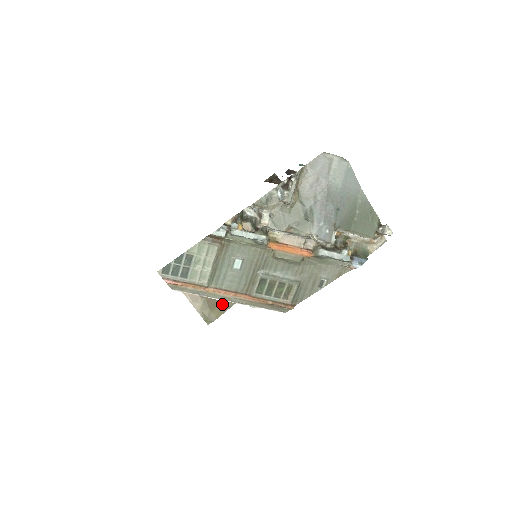
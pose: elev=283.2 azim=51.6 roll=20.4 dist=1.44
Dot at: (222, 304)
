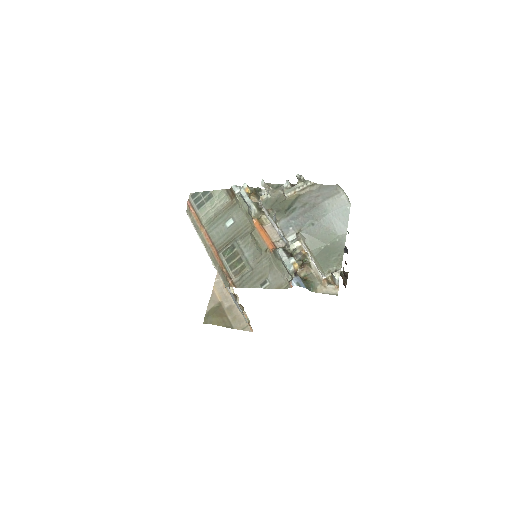
Dot at: (226, 320)
